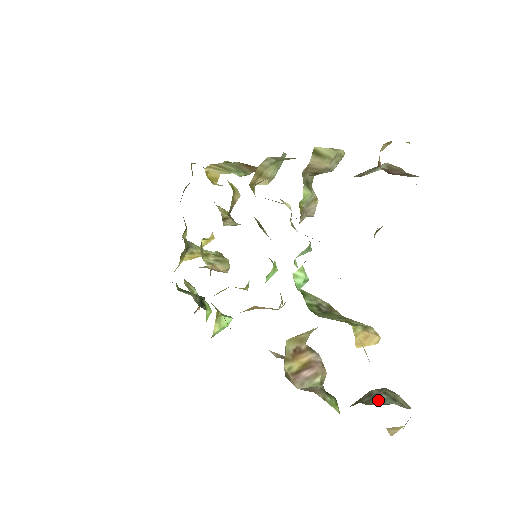
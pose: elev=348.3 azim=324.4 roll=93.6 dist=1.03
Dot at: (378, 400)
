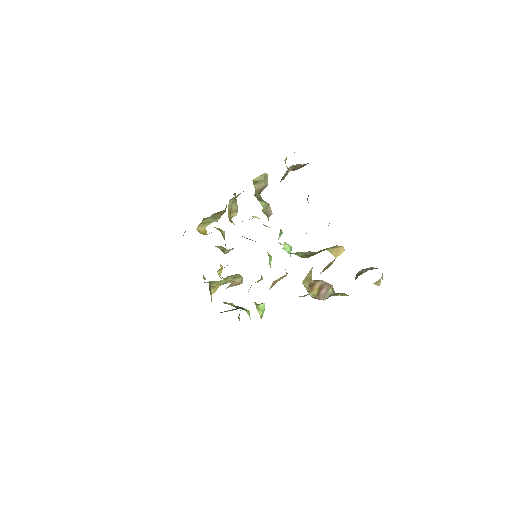
Dot at: (361, 273)
